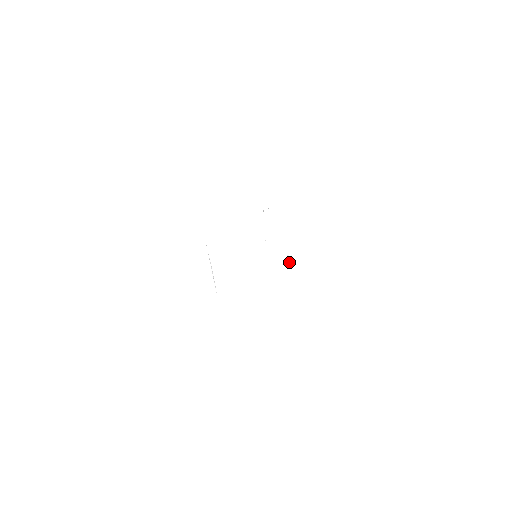
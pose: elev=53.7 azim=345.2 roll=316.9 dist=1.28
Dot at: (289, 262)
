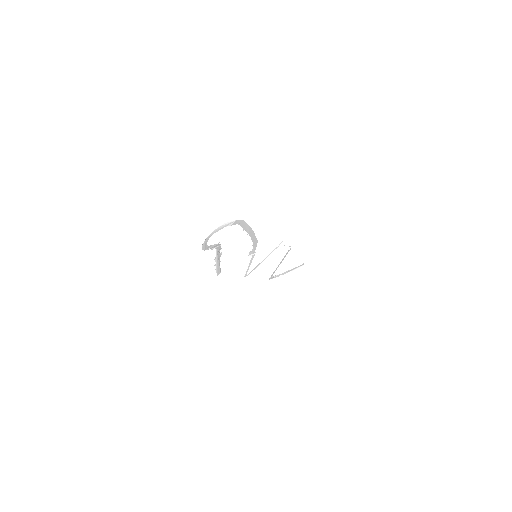
Dot at: (289, 248)
